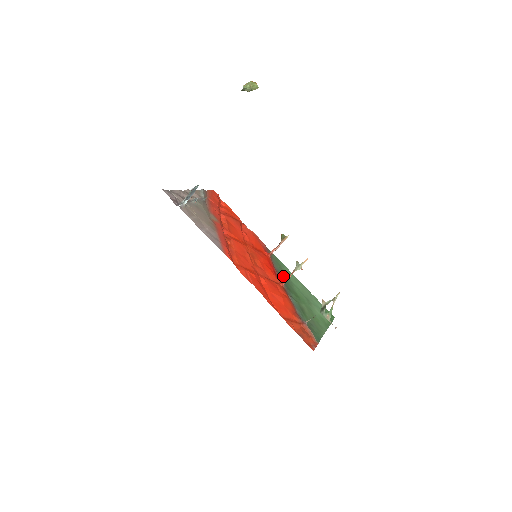
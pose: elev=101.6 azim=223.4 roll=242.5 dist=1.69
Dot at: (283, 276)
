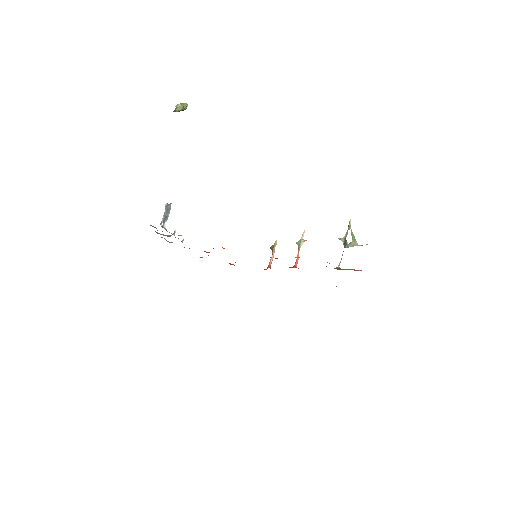
Dot at: occluded
